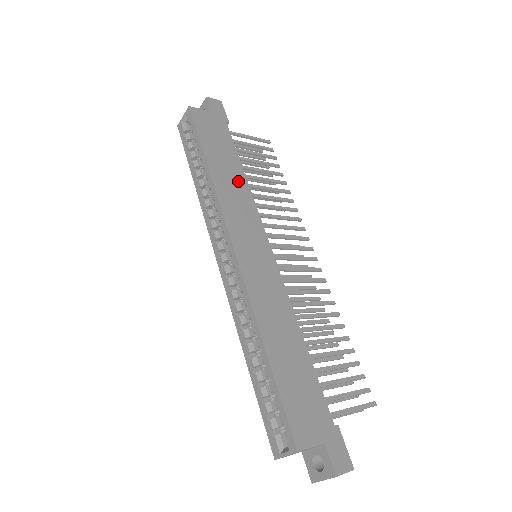
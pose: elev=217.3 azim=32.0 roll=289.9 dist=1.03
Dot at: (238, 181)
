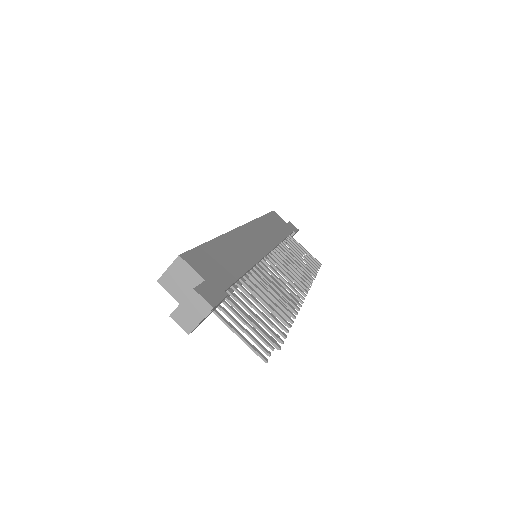
Dot at: (276, 234)
